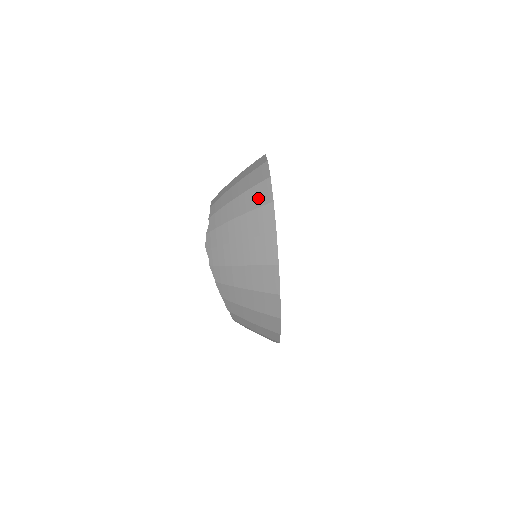
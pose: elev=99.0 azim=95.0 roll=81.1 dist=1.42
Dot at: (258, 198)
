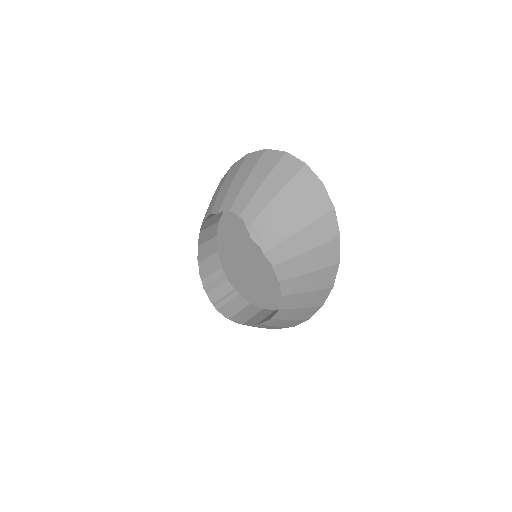
Dot at: (288, 170)
